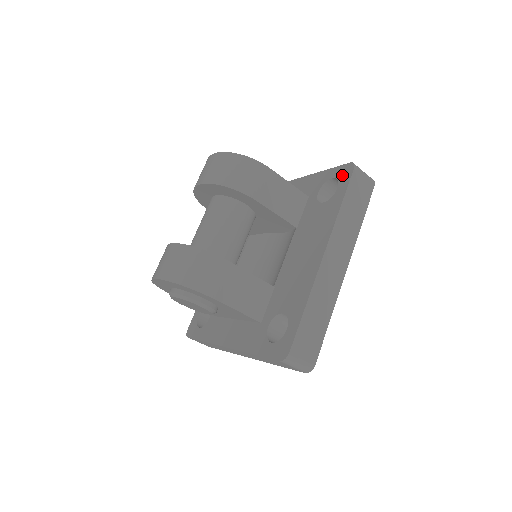
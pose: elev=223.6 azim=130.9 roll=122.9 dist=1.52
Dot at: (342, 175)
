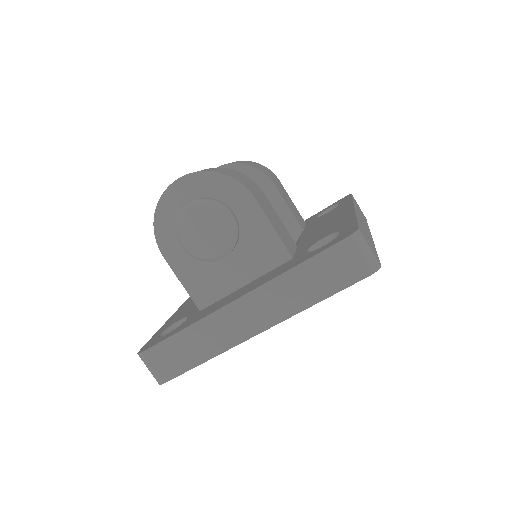
Dot at: (340, 201)
